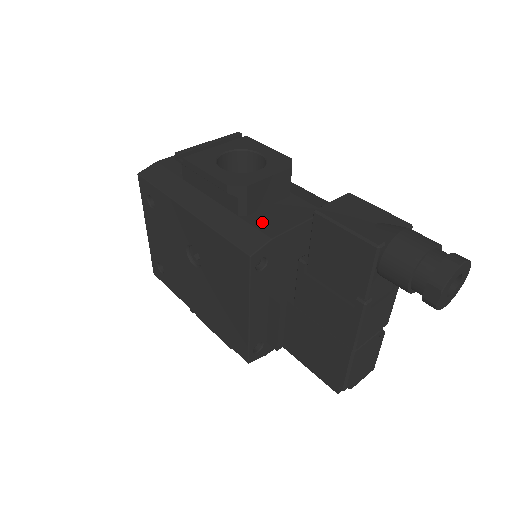
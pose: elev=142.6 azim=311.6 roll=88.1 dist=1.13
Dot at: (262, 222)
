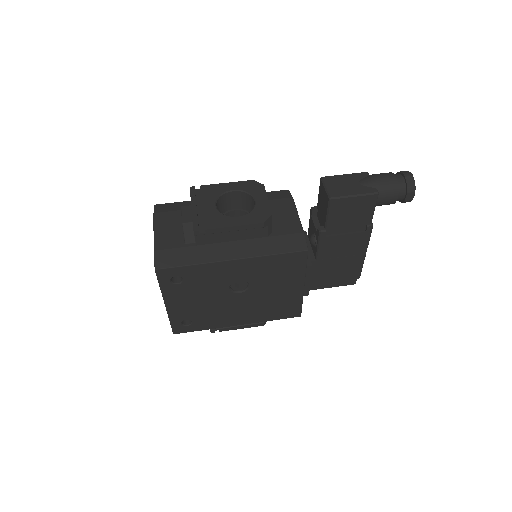
Dot at: (284, 229)
